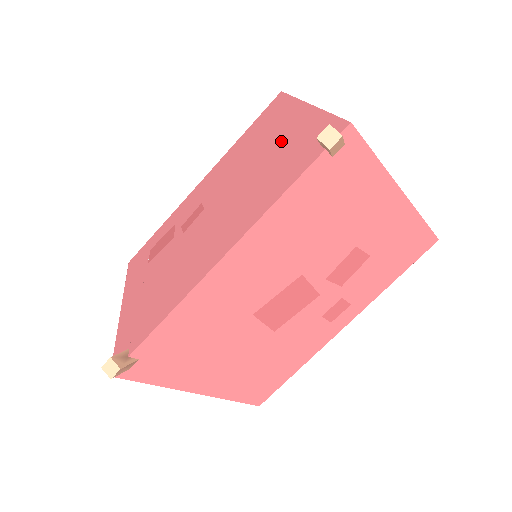
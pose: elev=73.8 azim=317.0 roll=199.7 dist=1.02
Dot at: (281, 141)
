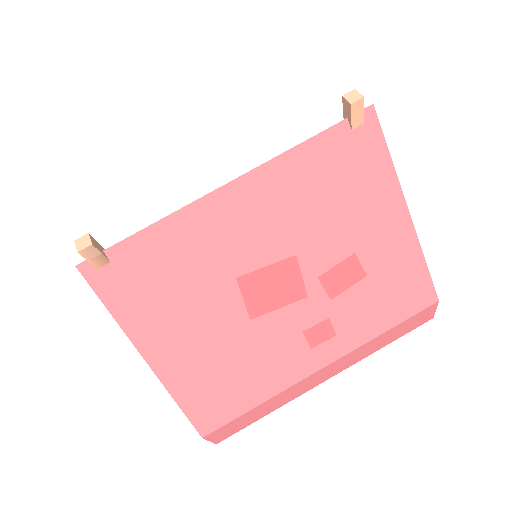
Dot at: occluded
